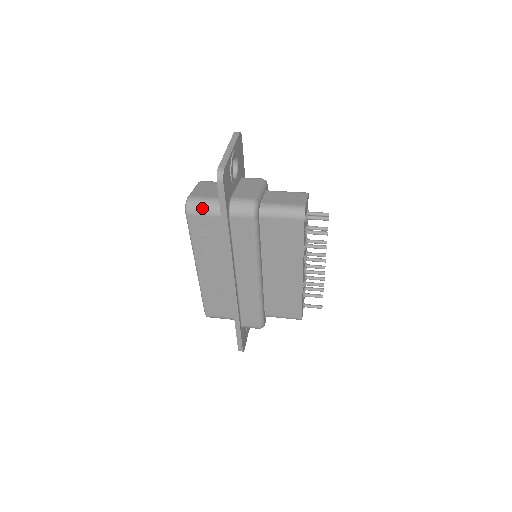
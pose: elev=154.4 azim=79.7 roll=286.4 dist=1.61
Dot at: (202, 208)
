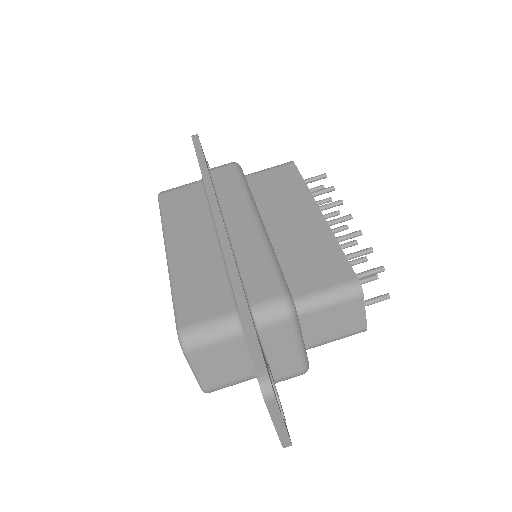
Dot at: occluded
